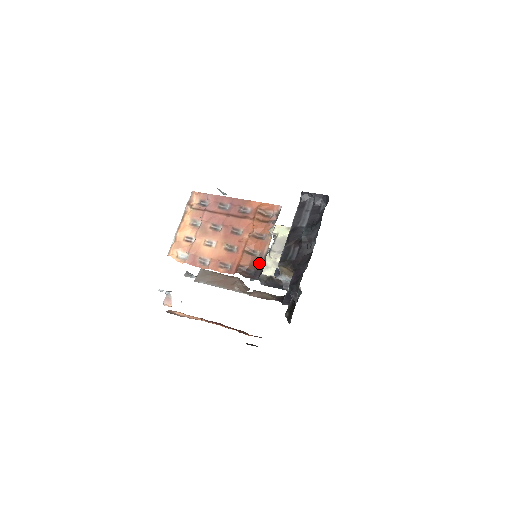
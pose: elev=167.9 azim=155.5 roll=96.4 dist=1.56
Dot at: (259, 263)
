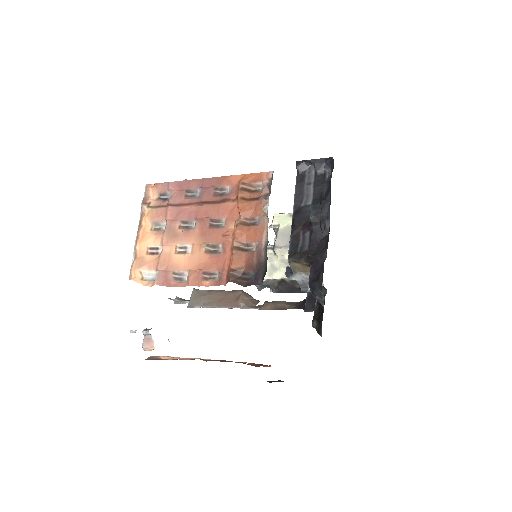
Dot at: (258, 260)
